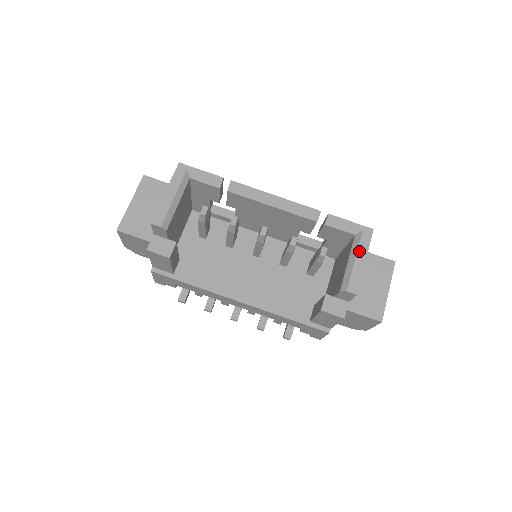
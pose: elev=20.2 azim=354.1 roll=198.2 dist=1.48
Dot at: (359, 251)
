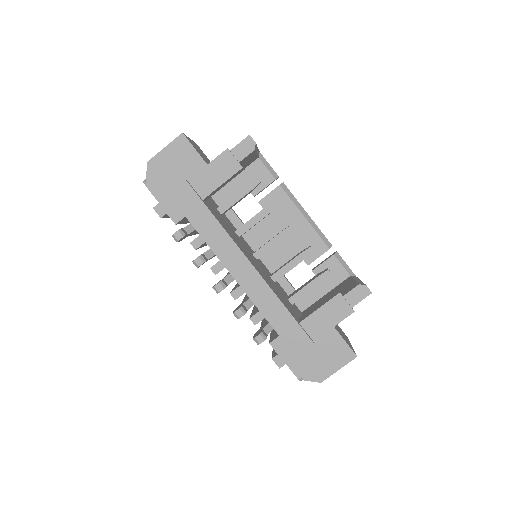
Dot at: occluded
